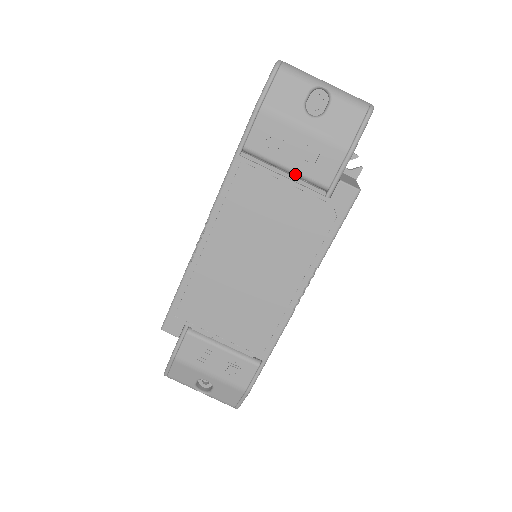
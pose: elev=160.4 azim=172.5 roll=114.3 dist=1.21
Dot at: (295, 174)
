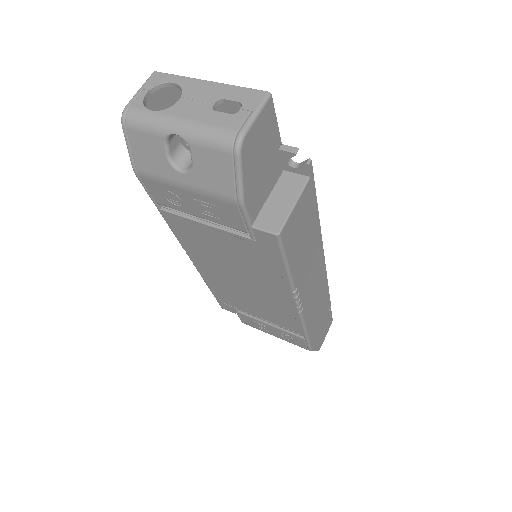
Dot at: (212, 221)
